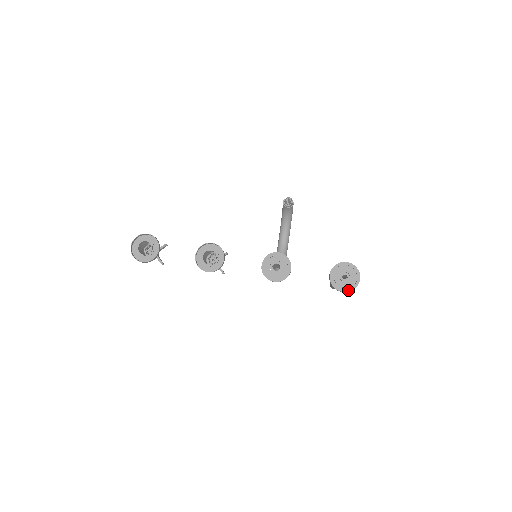
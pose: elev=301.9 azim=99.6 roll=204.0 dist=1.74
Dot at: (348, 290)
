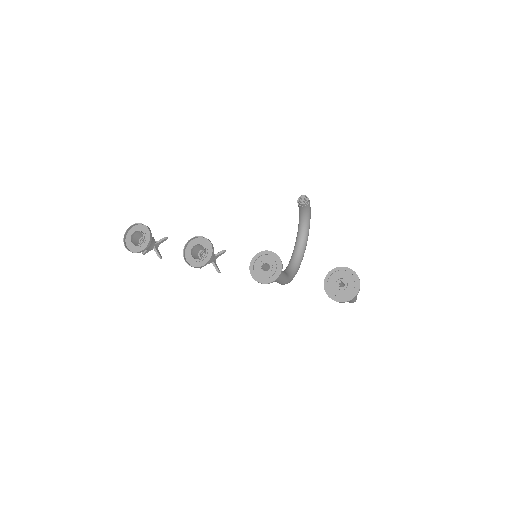
Dot at: (344, 300)
